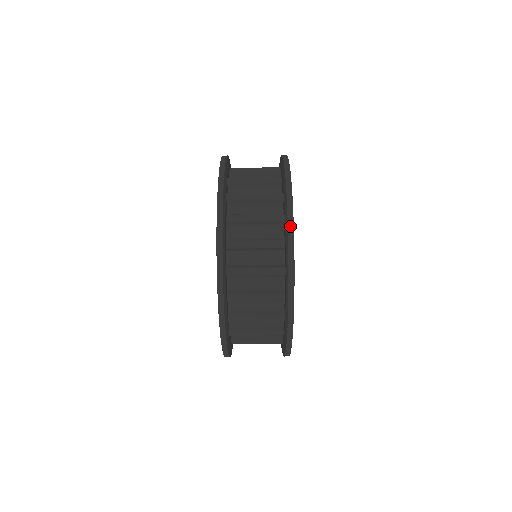
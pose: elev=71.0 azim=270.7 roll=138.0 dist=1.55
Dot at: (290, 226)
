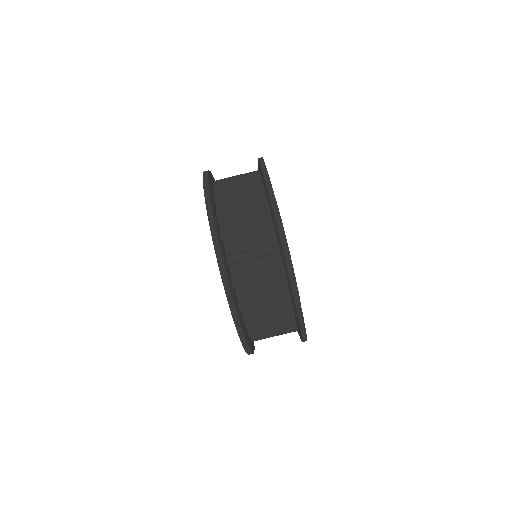
Dot at: (263, 167)
